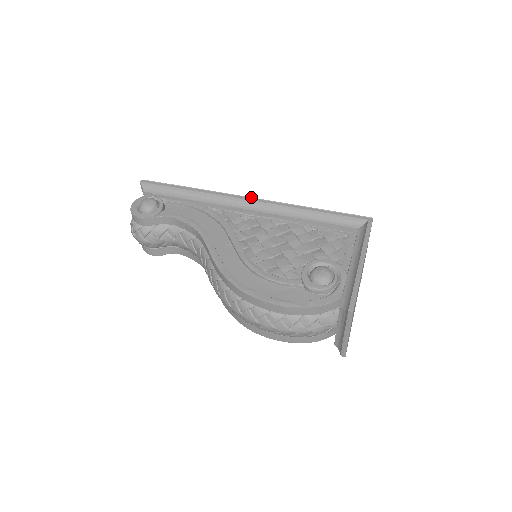
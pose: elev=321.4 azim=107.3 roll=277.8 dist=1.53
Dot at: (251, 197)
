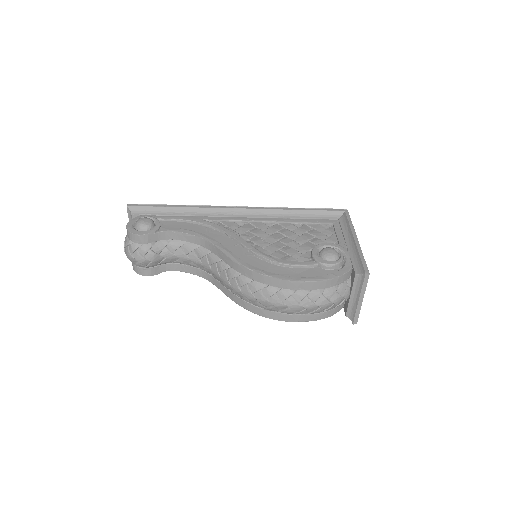
Dot at: (240, 206)
